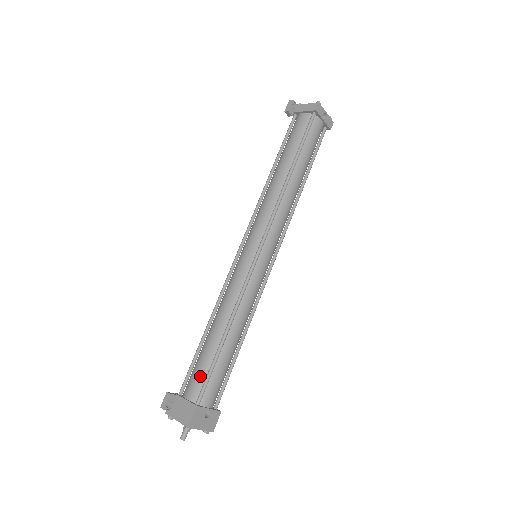
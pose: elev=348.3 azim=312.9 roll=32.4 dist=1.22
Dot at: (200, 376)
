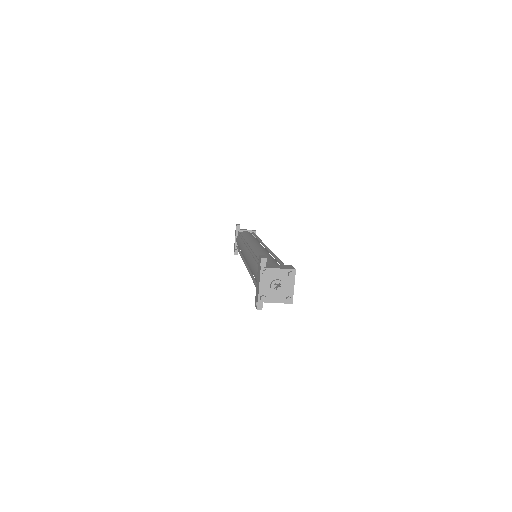
Dot at: (276, 263)
